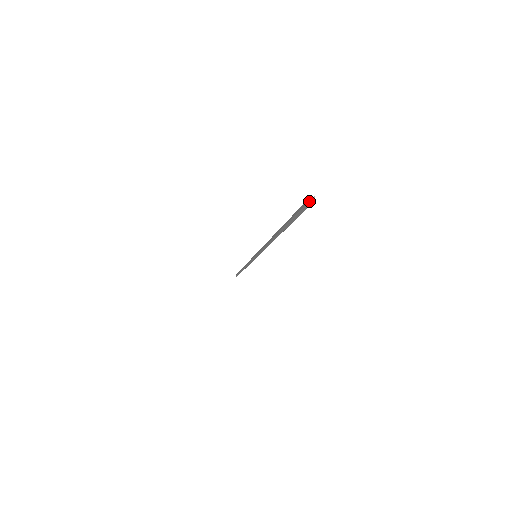
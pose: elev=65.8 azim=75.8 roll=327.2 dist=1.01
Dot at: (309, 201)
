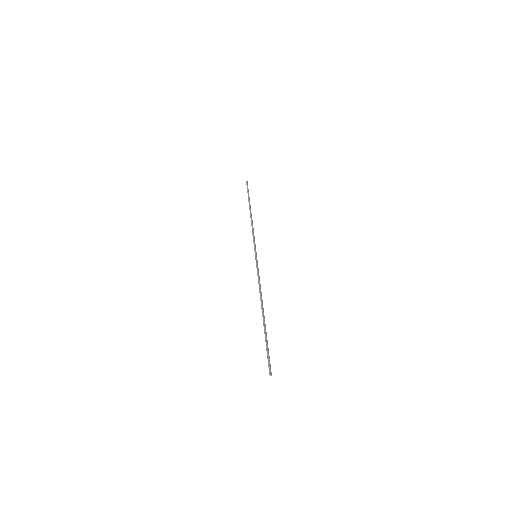
Dot at: (270, 375)
